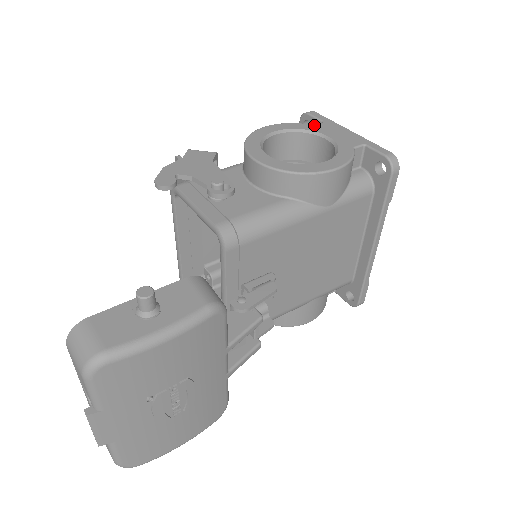
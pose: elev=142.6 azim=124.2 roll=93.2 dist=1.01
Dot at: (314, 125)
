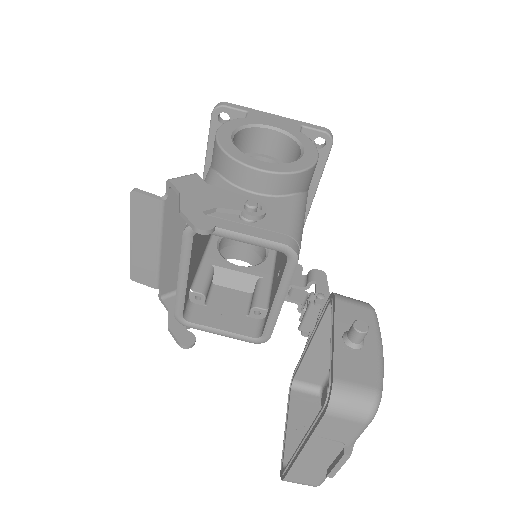
Dot at: (248, 117)
